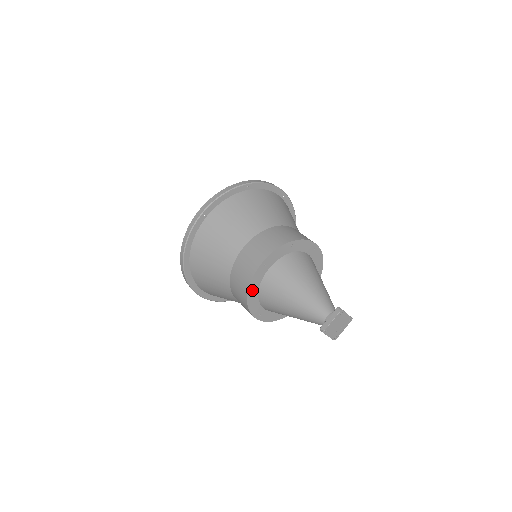
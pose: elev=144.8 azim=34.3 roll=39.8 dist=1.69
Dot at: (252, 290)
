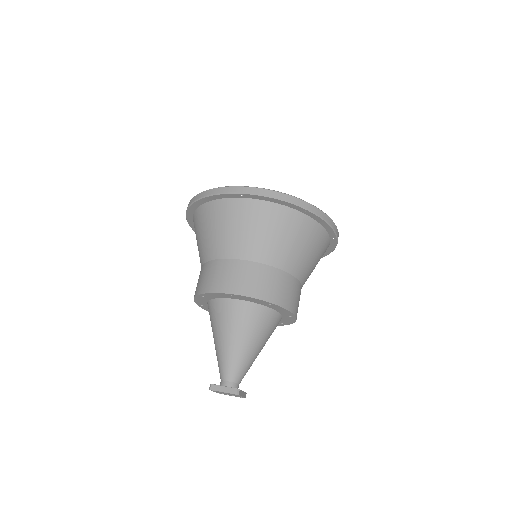
Dot at: (206, 295)
